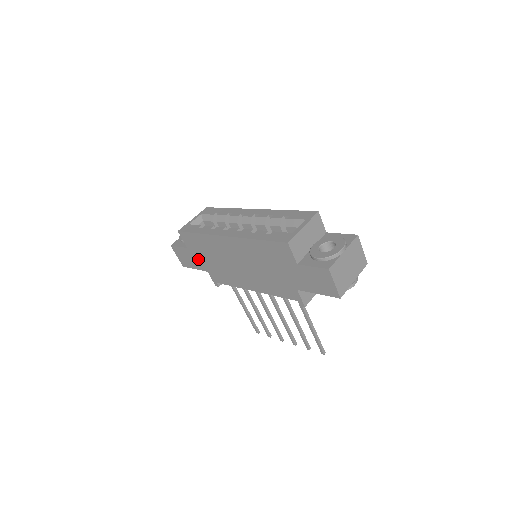
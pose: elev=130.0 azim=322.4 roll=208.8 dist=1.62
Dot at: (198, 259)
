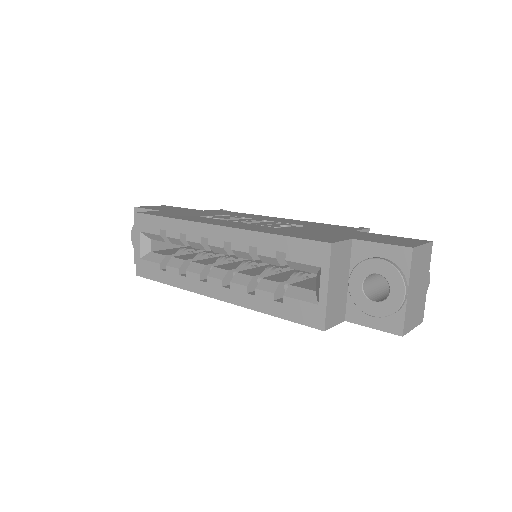
Dot at: occluded
